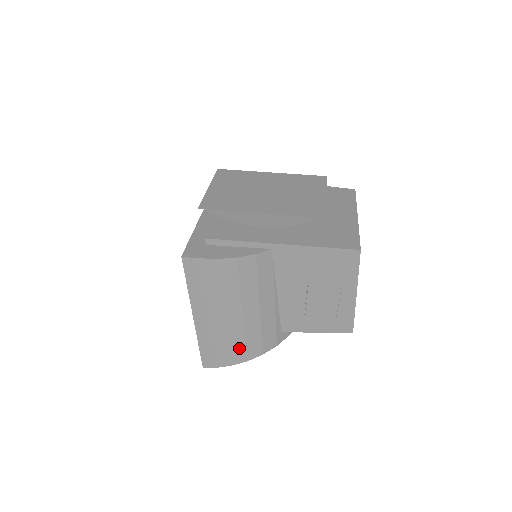
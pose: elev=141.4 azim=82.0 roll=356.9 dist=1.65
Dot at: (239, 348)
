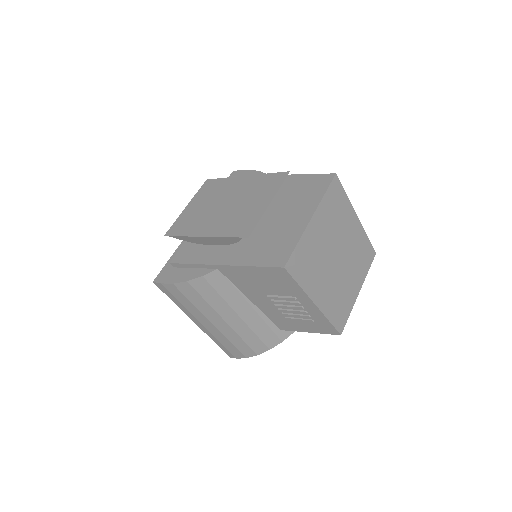
Dot at: (243, 346)
